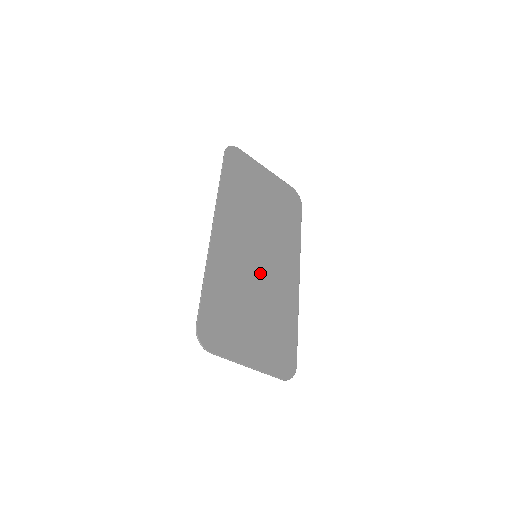
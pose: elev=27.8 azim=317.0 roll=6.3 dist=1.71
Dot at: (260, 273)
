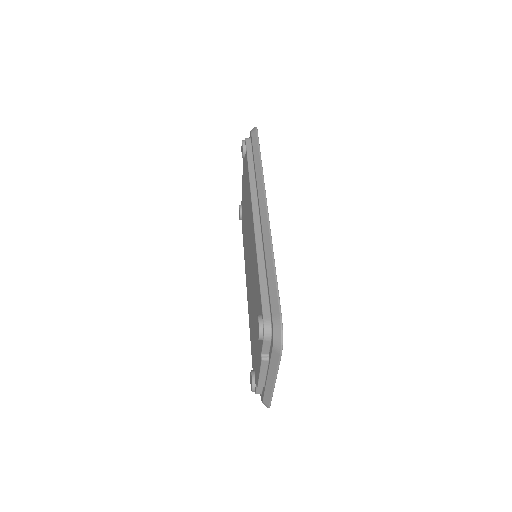
Dot at: occluded
